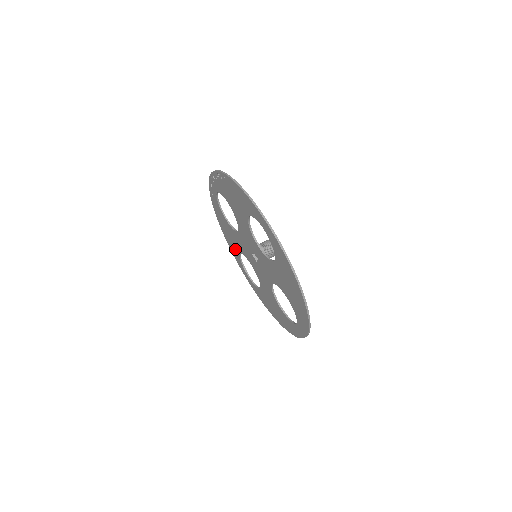
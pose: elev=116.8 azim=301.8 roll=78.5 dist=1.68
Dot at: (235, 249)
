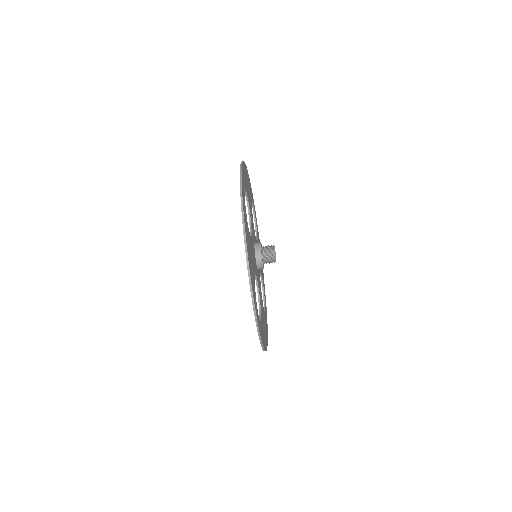
Dot at: occluded
